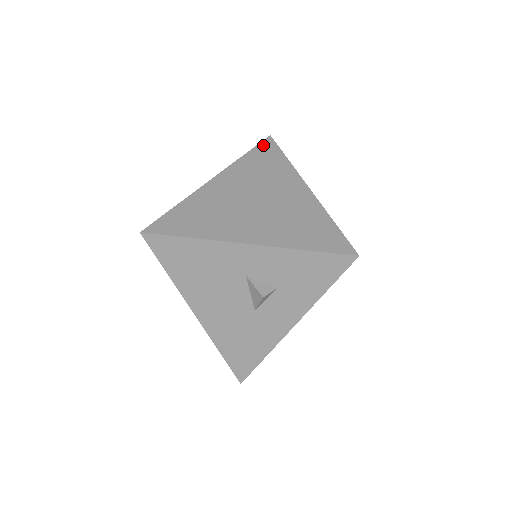
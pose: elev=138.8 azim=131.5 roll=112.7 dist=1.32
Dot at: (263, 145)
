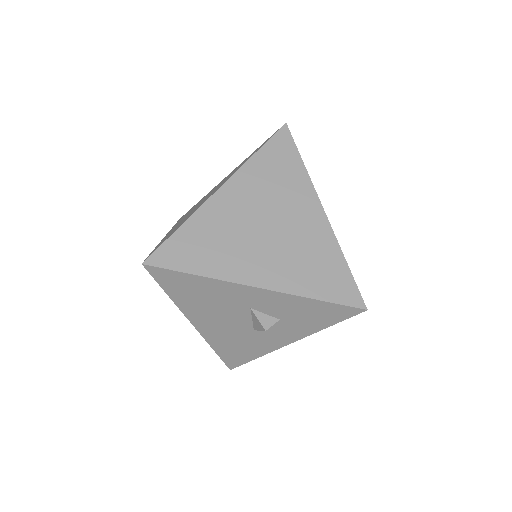
Dot at: (277, 139)
